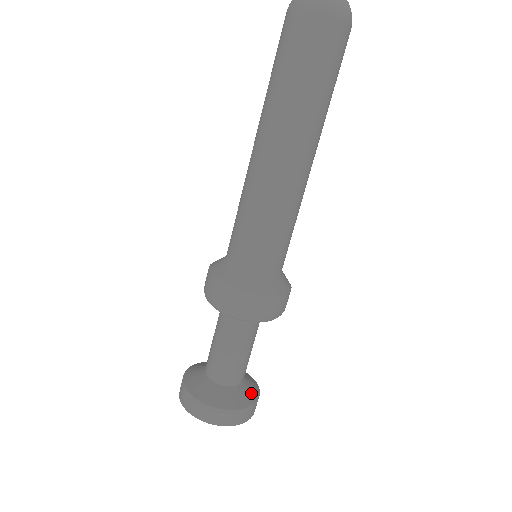
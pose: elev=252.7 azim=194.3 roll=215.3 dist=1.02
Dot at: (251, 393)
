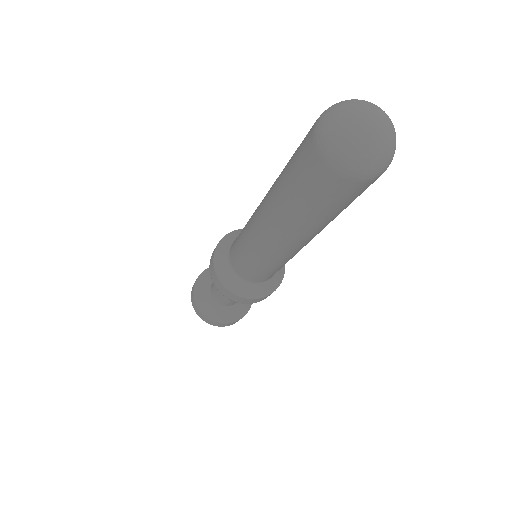
Dot at: occluded
